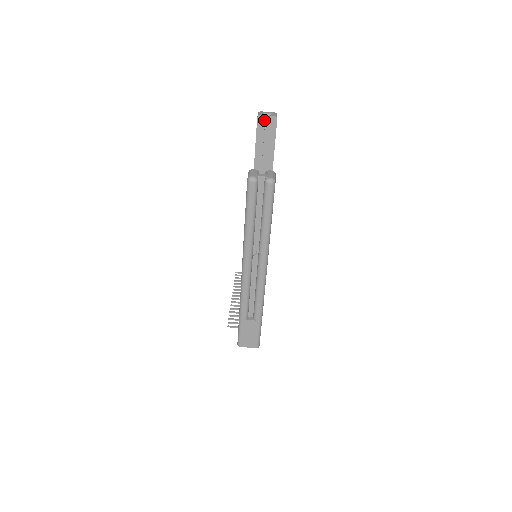
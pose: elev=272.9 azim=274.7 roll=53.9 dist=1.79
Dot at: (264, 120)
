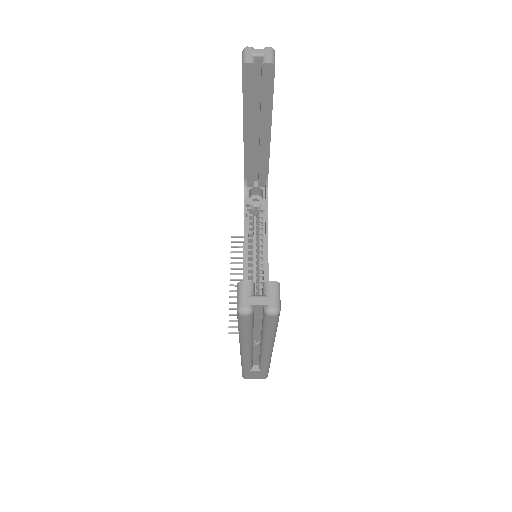
Dot at: (253, 69)
